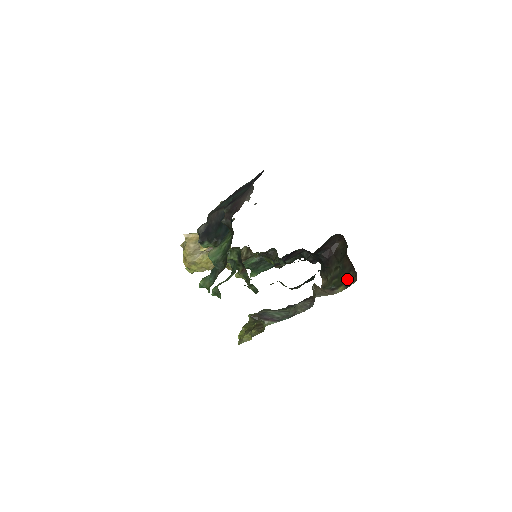
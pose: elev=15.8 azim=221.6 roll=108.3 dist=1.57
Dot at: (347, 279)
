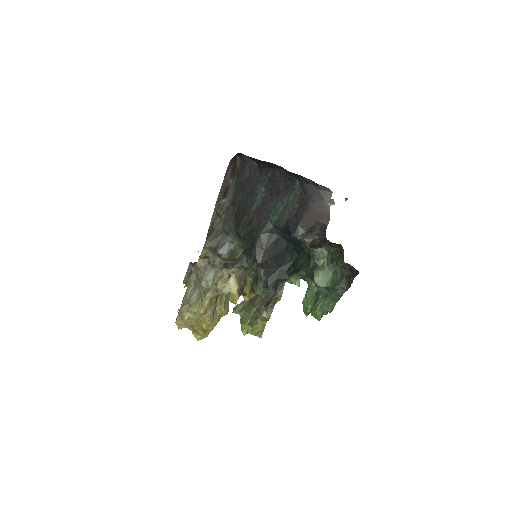
Dot at: occluded
